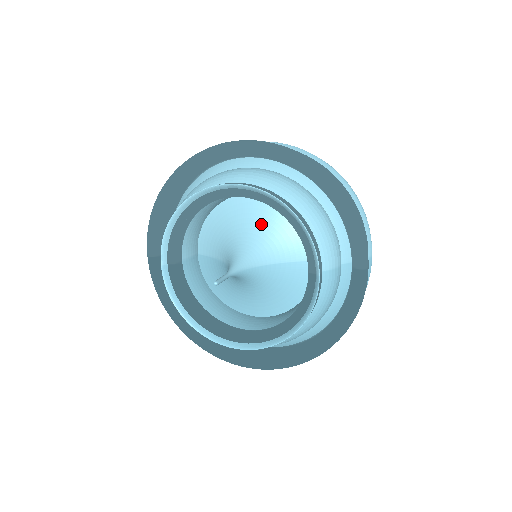
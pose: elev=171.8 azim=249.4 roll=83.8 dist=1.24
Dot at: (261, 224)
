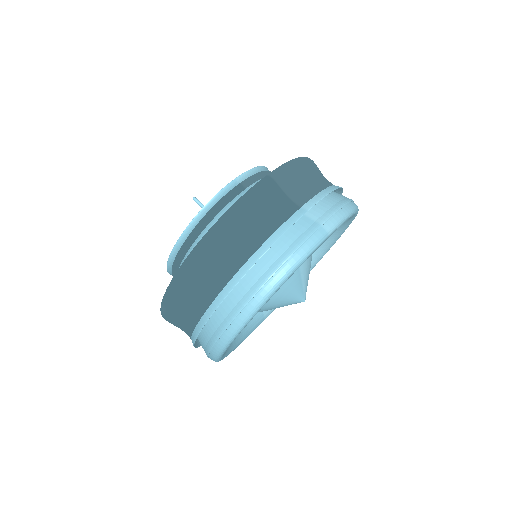
Dot at: occluded
